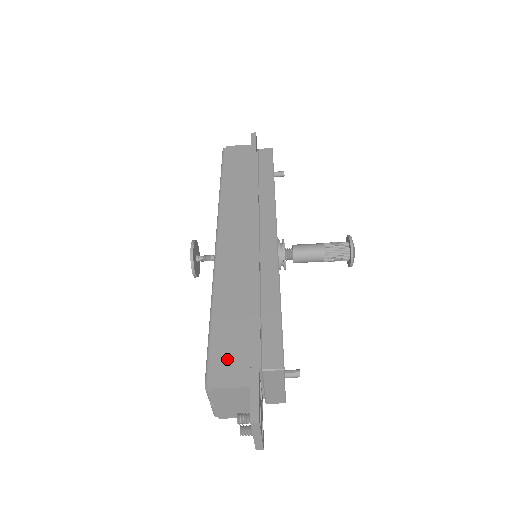
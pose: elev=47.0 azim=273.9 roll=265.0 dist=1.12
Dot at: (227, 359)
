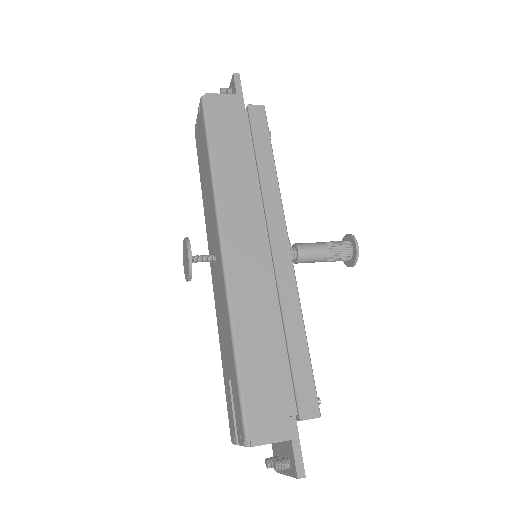
Dot at: (263, 410)
